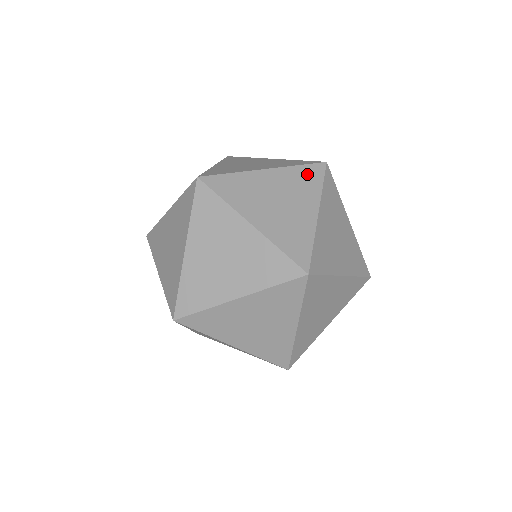
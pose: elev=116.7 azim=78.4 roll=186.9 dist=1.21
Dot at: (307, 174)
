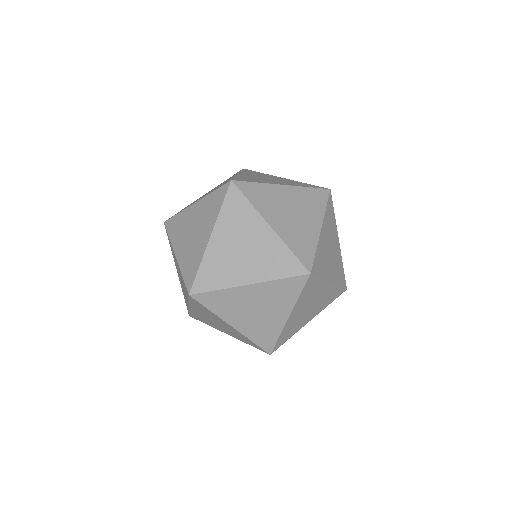
Dot at: (315, 196)
